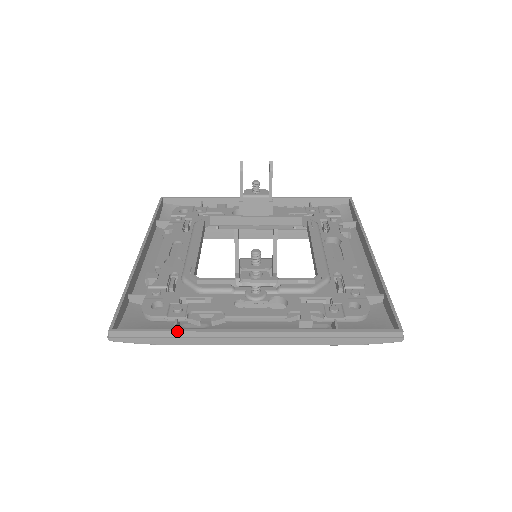
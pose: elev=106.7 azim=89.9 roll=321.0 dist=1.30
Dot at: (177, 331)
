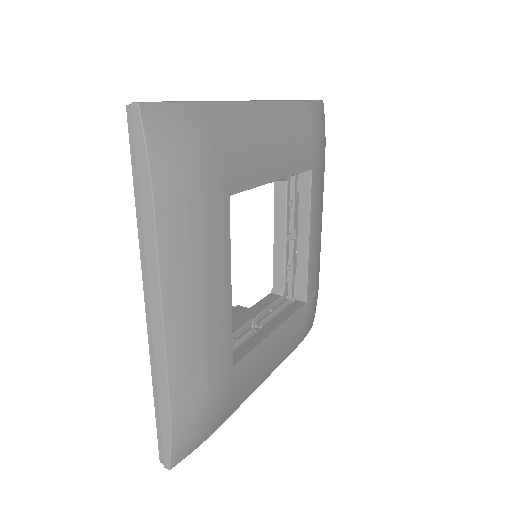
Dot at: occluded
